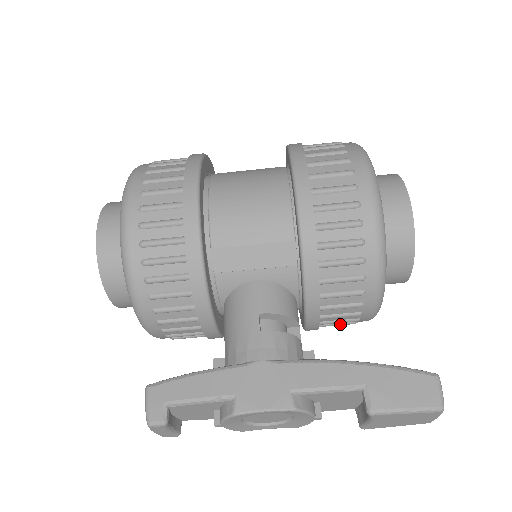
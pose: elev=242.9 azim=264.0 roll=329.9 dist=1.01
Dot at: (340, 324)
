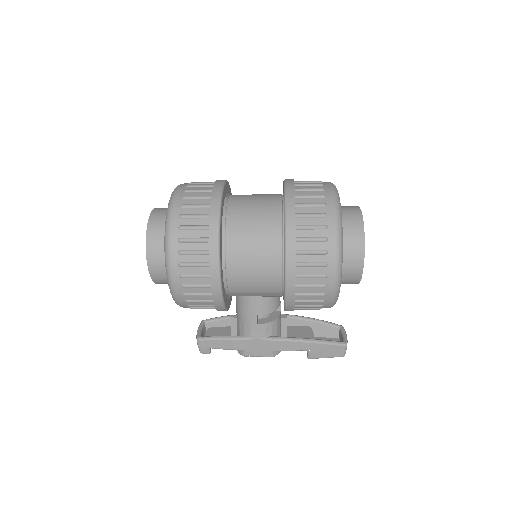
Dot at: occluded
